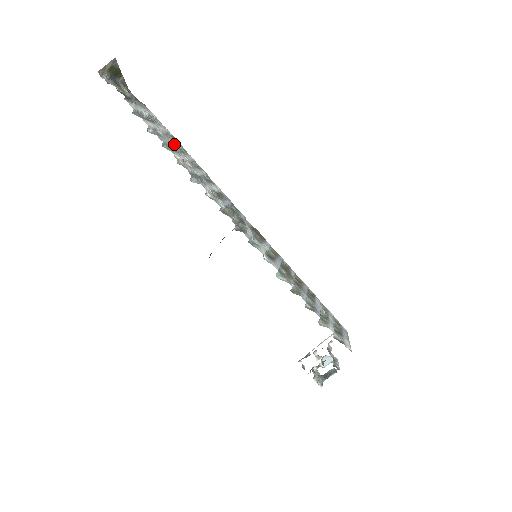
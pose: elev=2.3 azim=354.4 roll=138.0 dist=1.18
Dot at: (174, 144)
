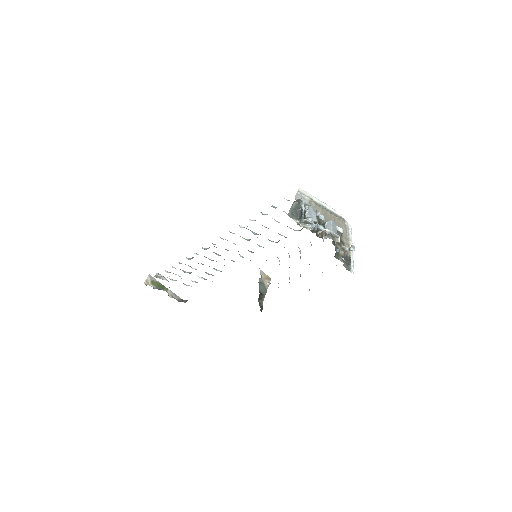
Dot at: (189, 272)
